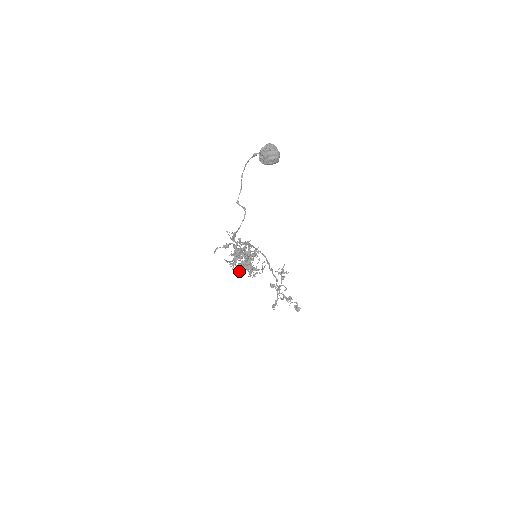
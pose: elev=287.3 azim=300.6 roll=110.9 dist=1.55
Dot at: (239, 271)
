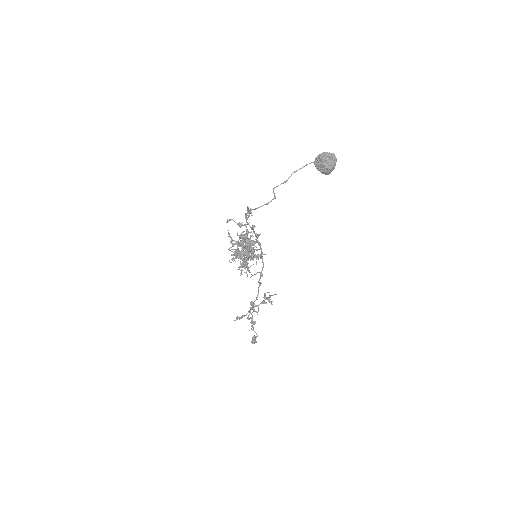
Dot at: occluded
